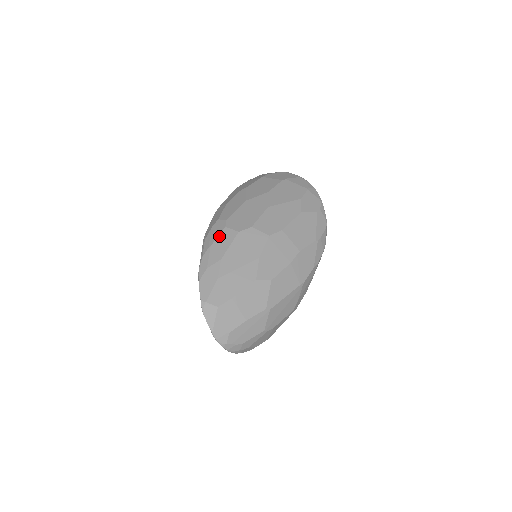
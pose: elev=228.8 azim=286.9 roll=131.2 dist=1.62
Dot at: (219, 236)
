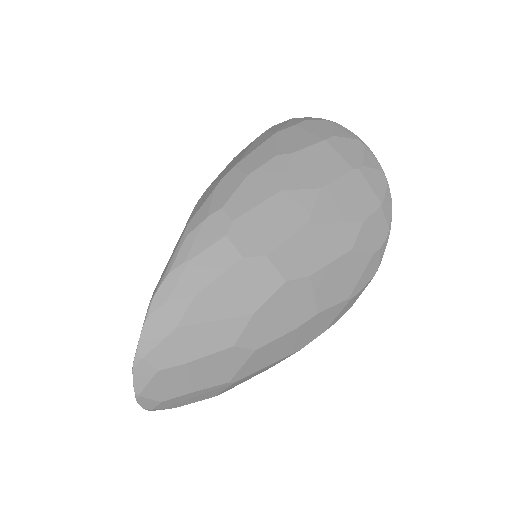
Dot at: (209, 249)
